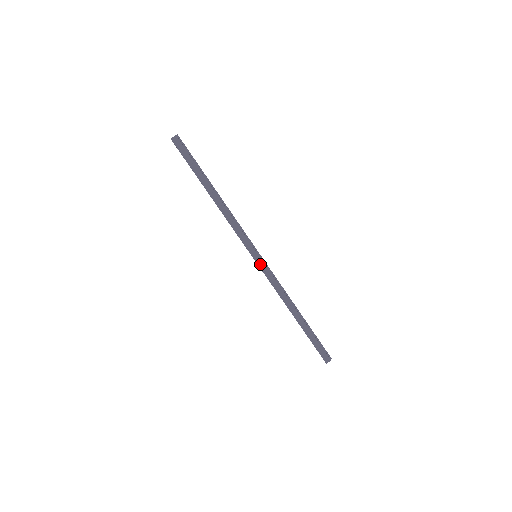
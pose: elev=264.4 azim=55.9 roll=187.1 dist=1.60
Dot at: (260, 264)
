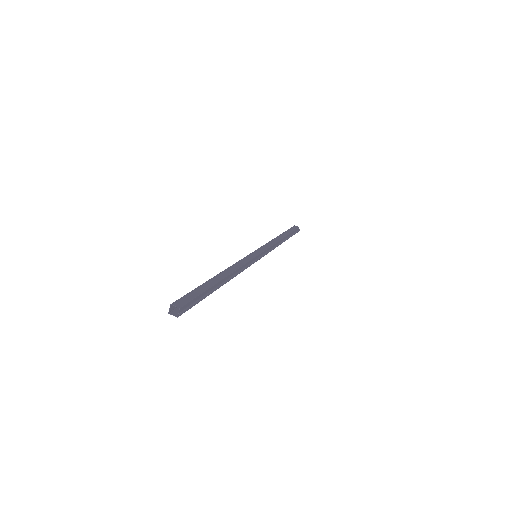
Dot at: (252, 255)
